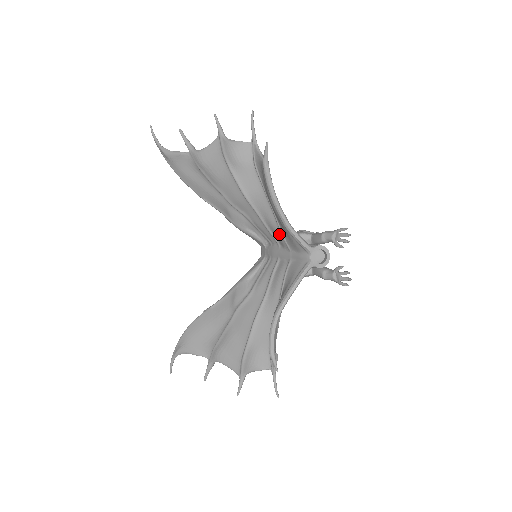
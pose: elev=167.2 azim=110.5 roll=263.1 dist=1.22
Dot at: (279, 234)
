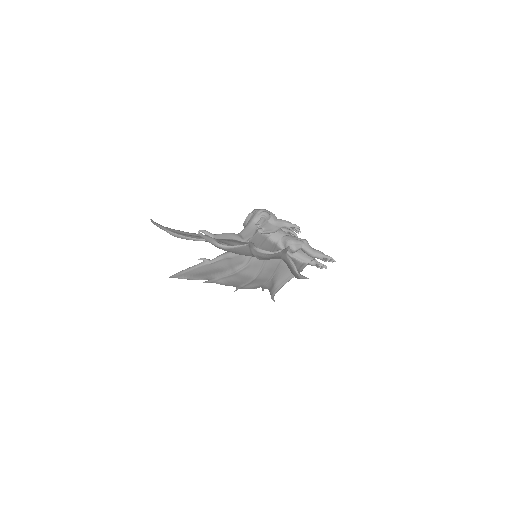
Dot at: occluded
